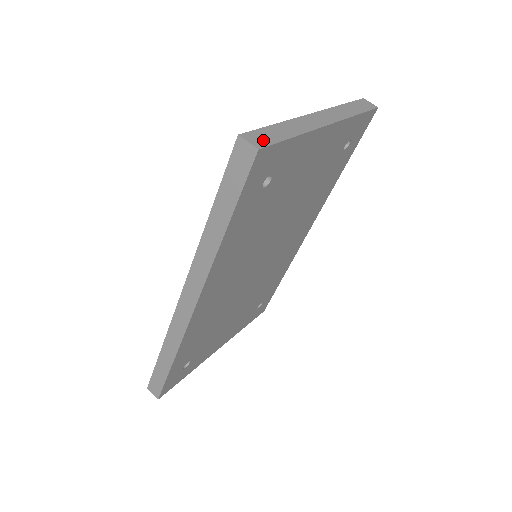
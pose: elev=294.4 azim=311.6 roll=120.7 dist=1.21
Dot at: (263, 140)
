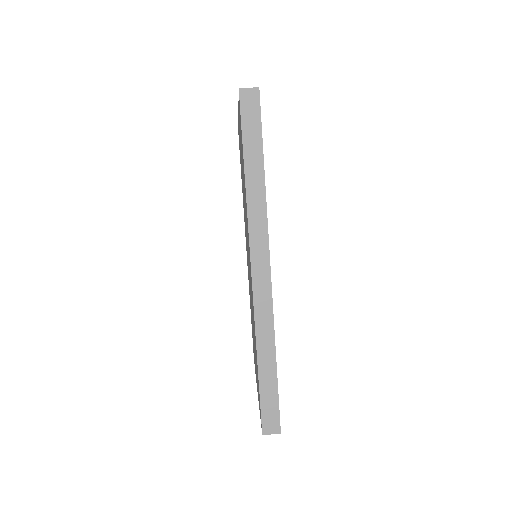
Dot at: occluded
